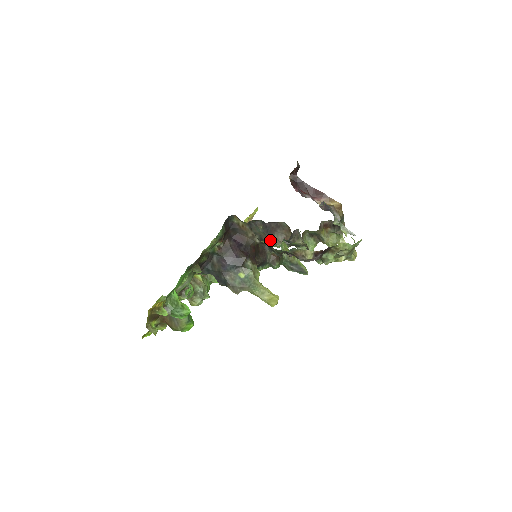
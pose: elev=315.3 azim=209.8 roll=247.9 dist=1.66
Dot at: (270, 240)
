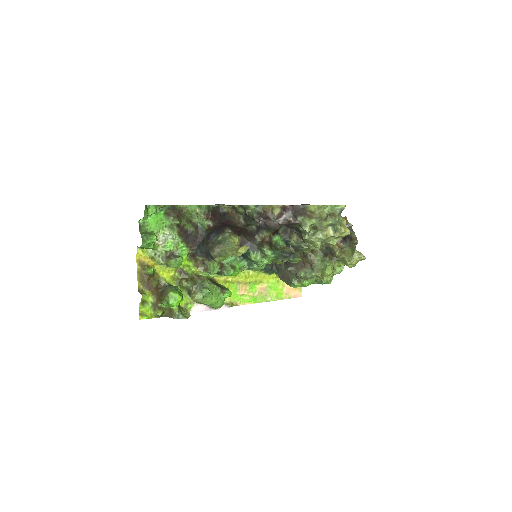
Dot at: (294, 276)
